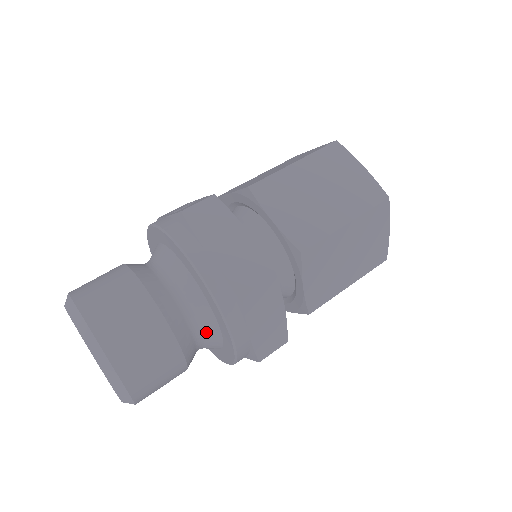
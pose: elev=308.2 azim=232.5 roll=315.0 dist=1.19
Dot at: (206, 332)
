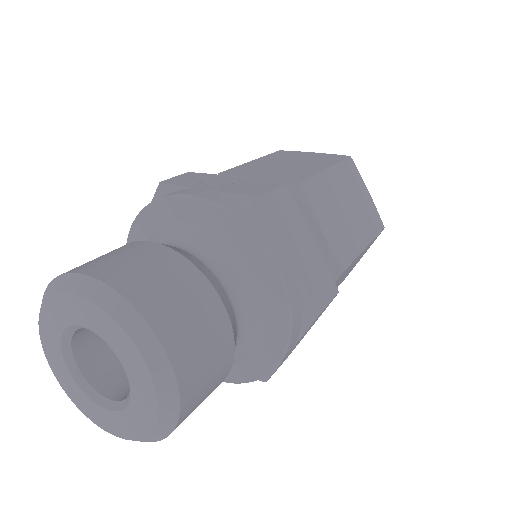
Dot at: (242, 348)
